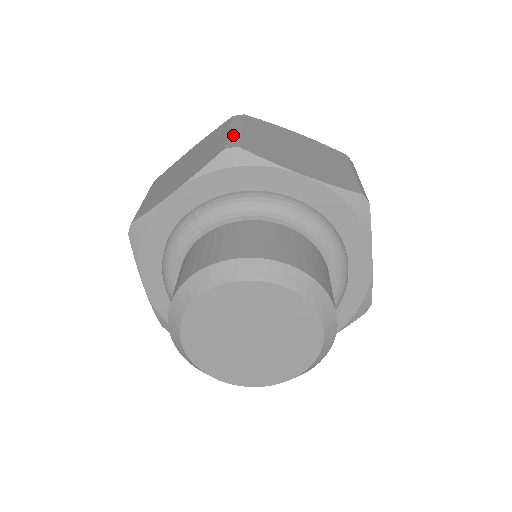
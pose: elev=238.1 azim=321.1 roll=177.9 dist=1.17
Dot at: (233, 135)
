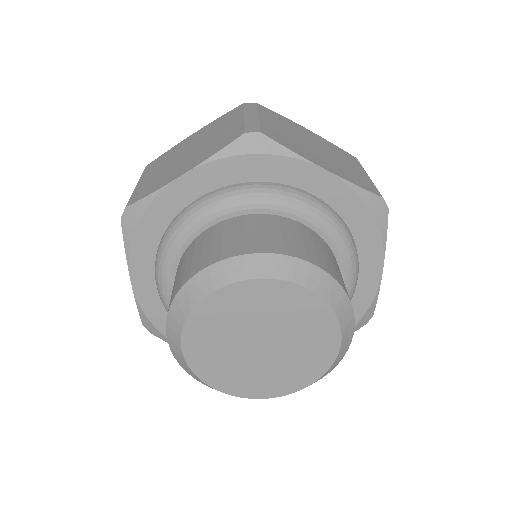
Dot at: occluded
